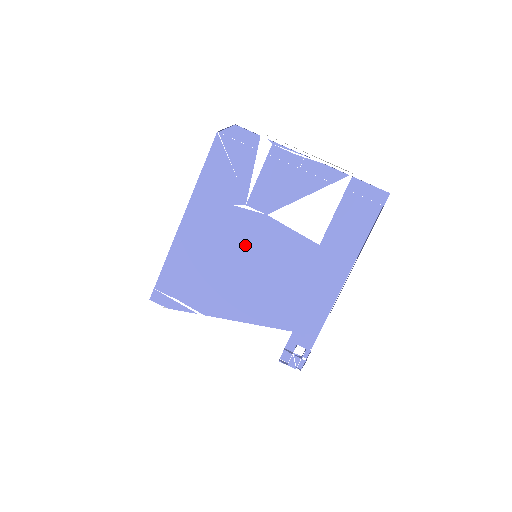
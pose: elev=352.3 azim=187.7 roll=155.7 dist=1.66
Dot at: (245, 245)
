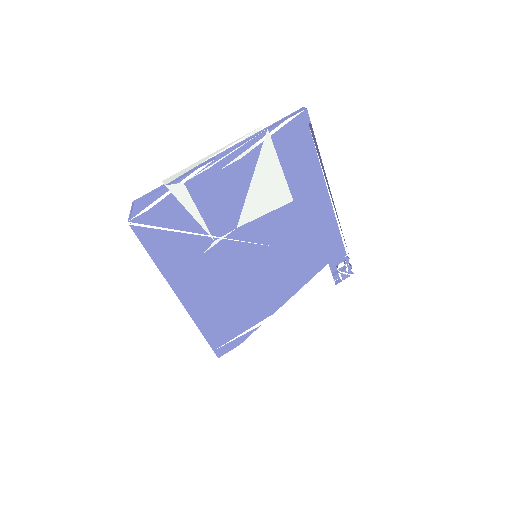
Dot at: (242, 261)
